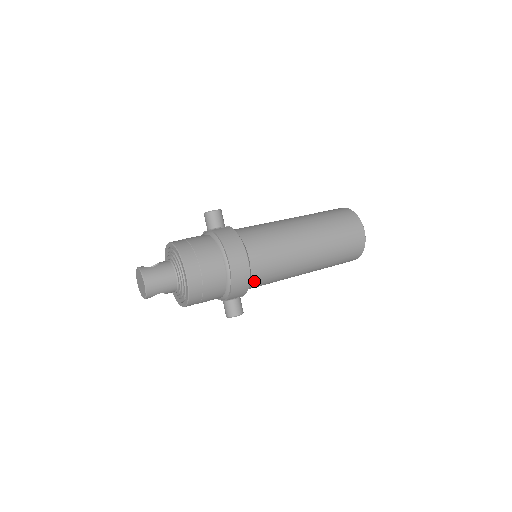
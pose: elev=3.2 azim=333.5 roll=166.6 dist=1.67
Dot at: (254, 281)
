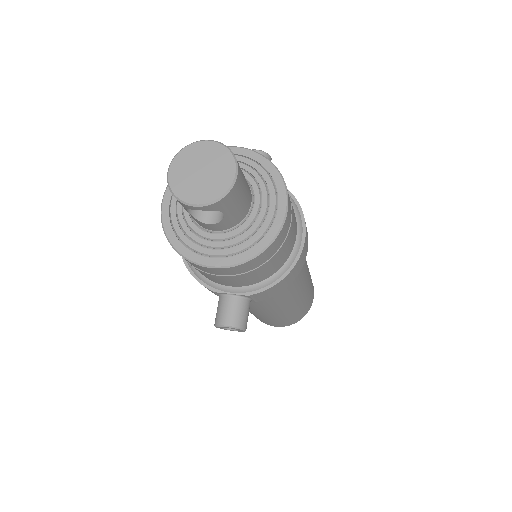
Dot at: occluded
